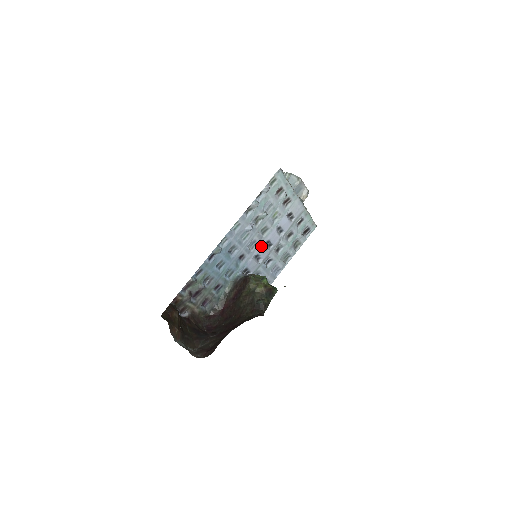
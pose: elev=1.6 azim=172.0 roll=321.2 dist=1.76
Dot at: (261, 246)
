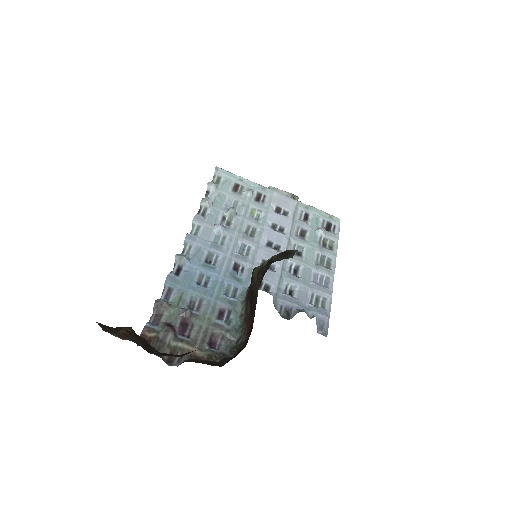
Dot at: (260, 249)
